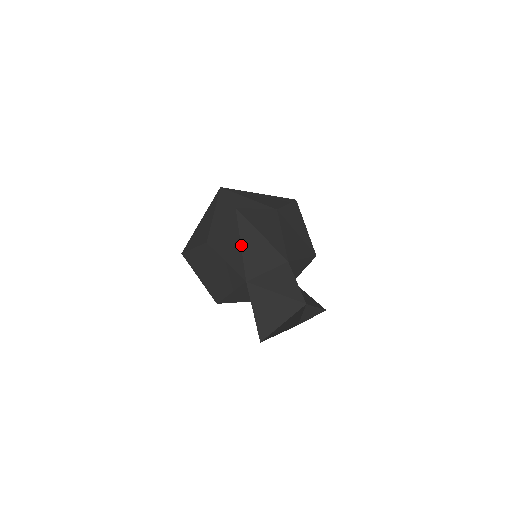
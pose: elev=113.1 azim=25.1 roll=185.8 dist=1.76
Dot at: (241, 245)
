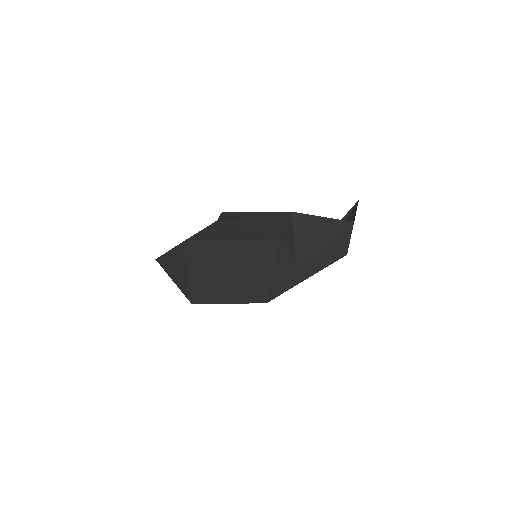
Dot at: (256, 212)
